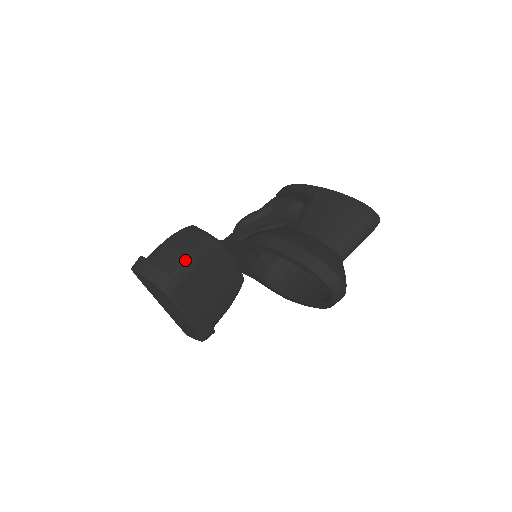
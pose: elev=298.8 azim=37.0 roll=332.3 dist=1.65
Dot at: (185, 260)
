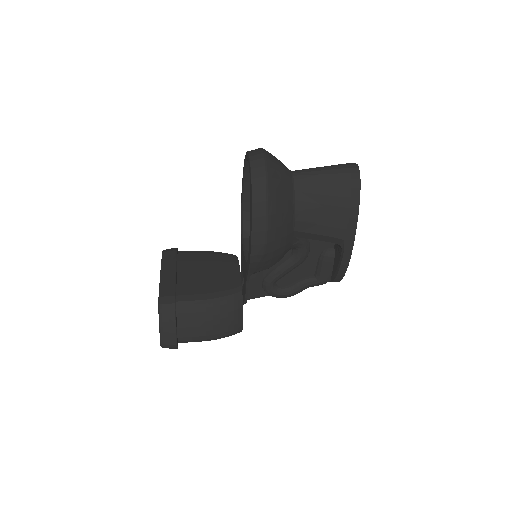
Dot at: occluded
